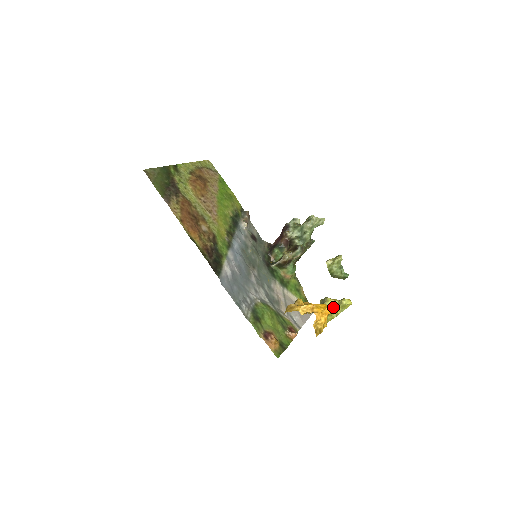
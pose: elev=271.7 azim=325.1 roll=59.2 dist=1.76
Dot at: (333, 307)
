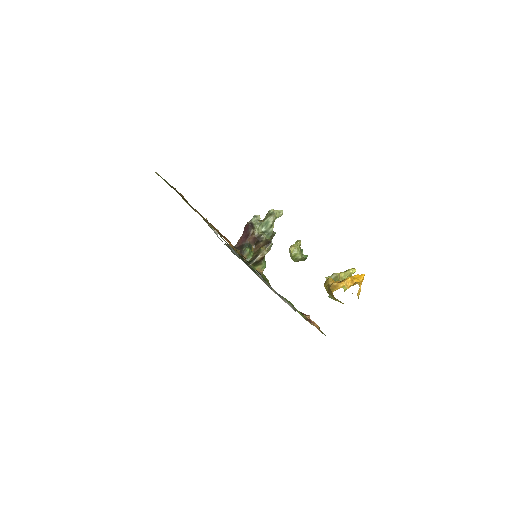
Dot at: (342, 279)
